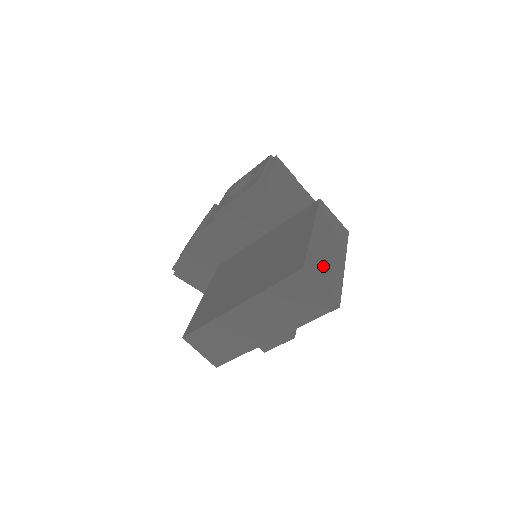
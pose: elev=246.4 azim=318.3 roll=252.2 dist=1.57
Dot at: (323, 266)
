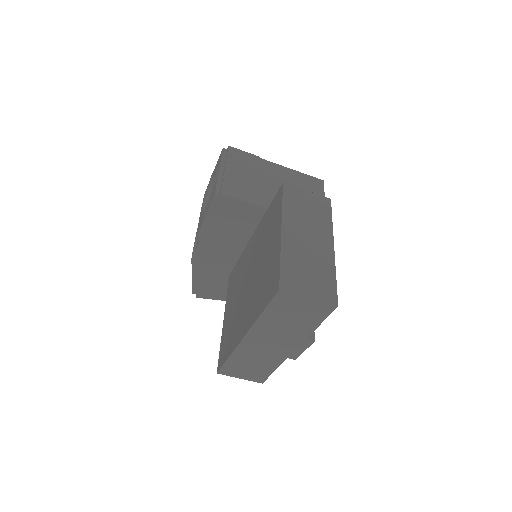
Dot at: (305, 269)
